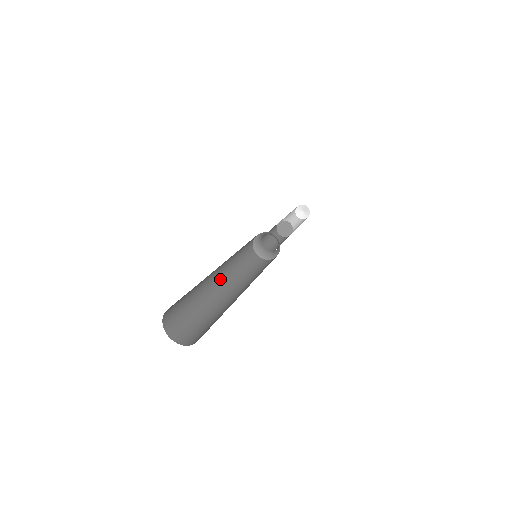
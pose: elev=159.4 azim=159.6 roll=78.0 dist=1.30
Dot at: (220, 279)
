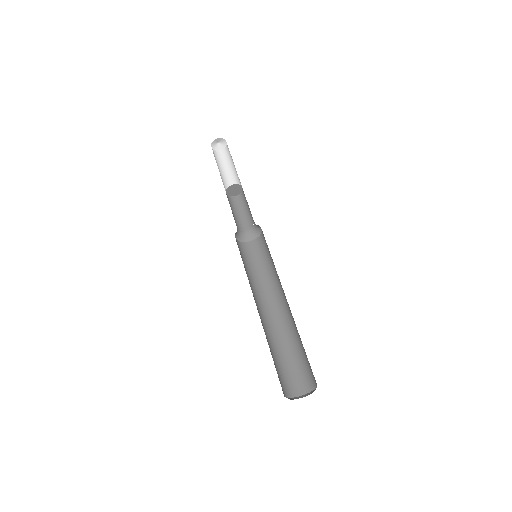
Dot at: (261, 307)
